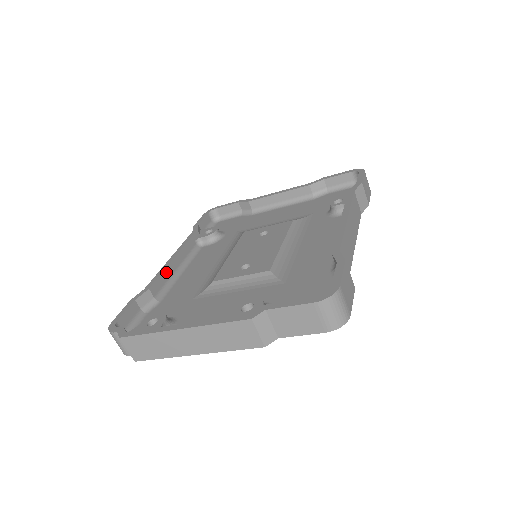
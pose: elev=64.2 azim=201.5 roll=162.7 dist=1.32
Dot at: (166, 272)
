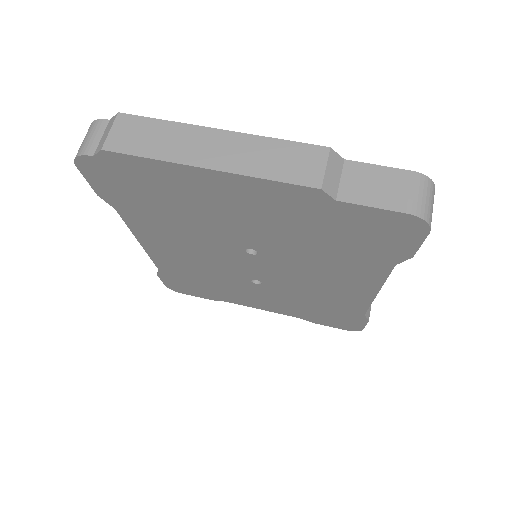
Dot at: occluded
